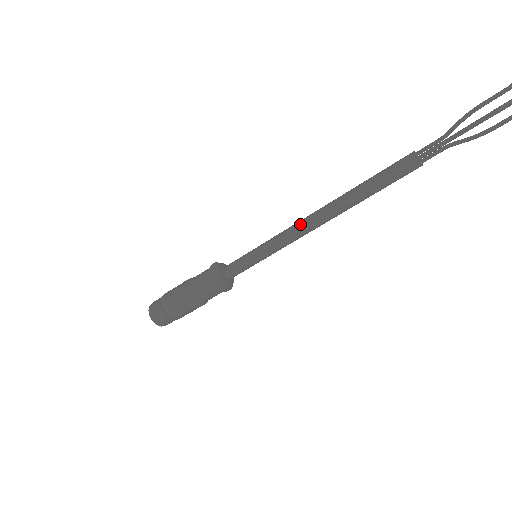
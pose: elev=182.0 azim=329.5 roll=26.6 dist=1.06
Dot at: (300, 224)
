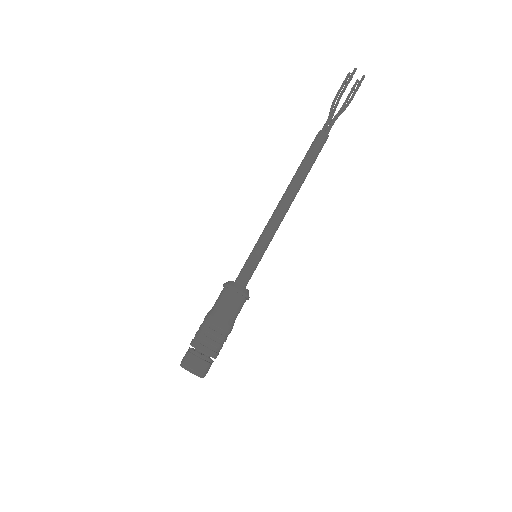
Dot at: (275, 209)
